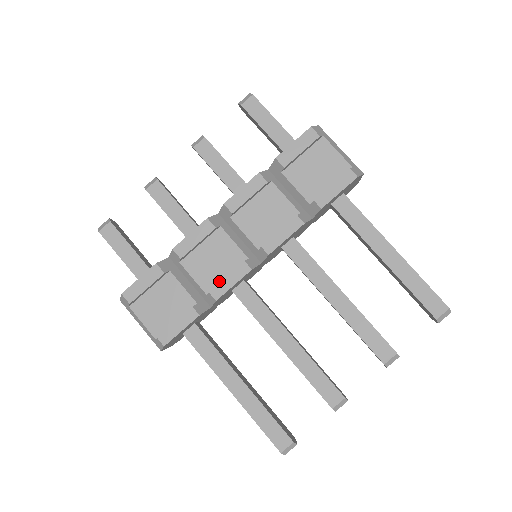
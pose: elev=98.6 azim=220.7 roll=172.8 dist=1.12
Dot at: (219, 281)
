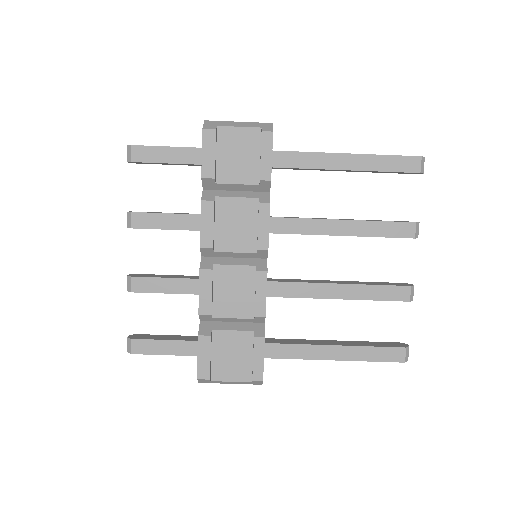
Dot at: (253, 301)
